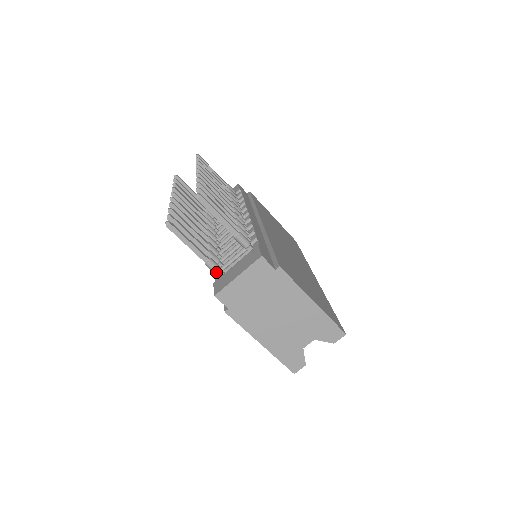
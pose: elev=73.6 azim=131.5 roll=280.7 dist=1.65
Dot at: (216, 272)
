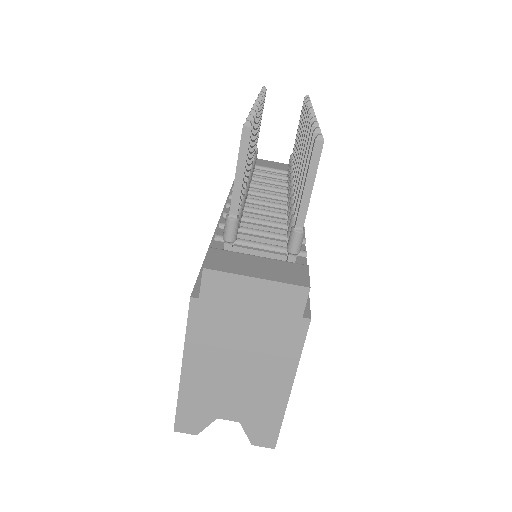
Dot at: (227, 239)
